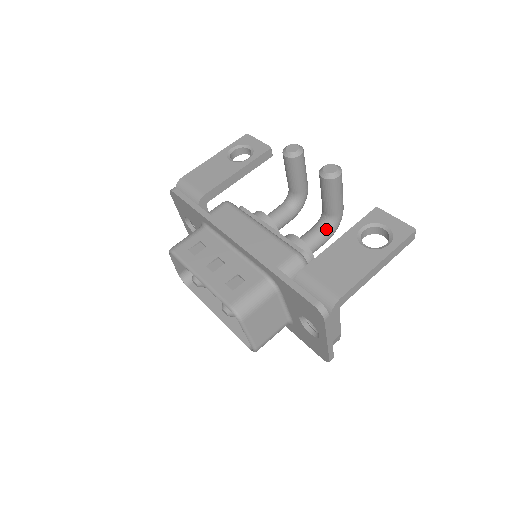
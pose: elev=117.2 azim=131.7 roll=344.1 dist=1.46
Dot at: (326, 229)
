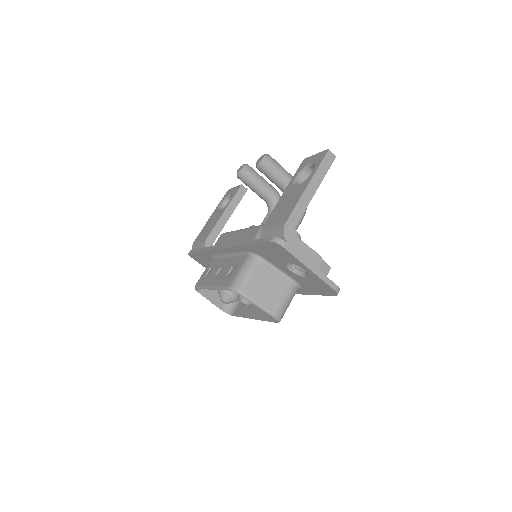
Dot at: occluded
